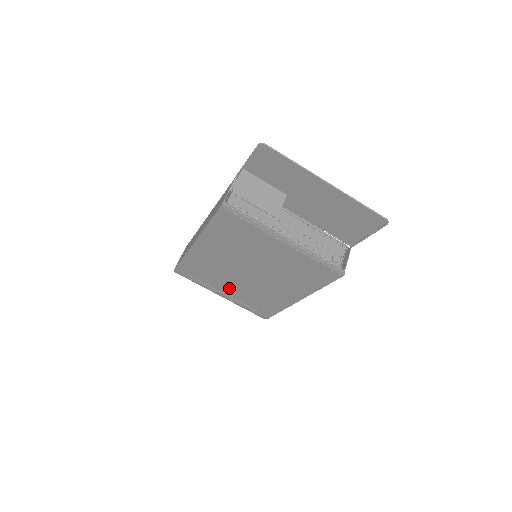
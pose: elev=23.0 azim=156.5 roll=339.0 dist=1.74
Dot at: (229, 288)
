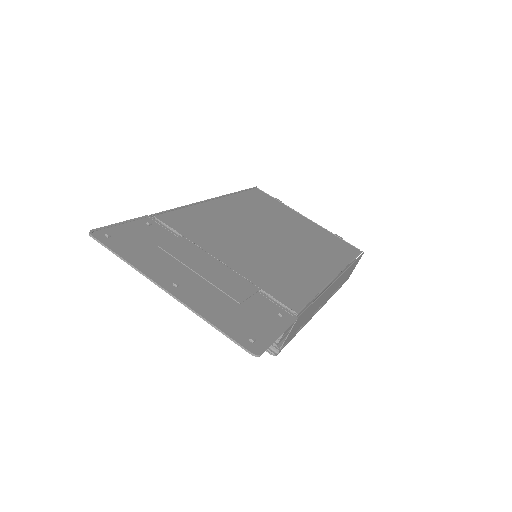
Dot at: occluded
